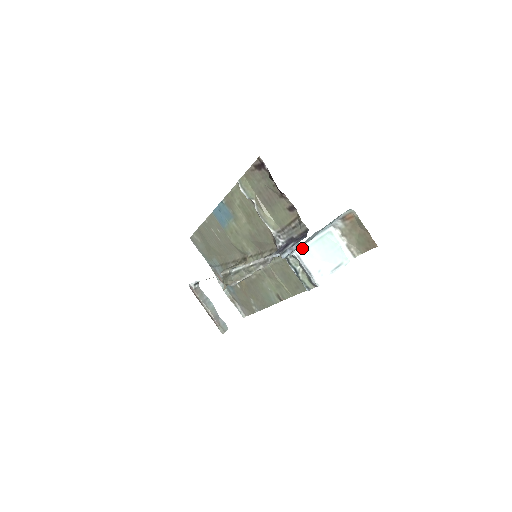
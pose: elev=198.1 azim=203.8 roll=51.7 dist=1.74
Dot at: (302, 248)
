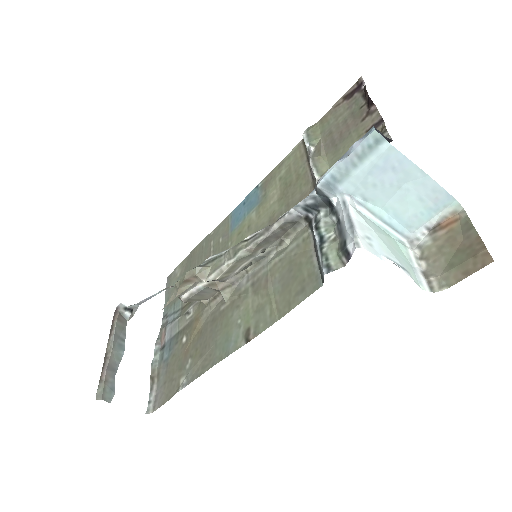
Dot at: (355, 204)
